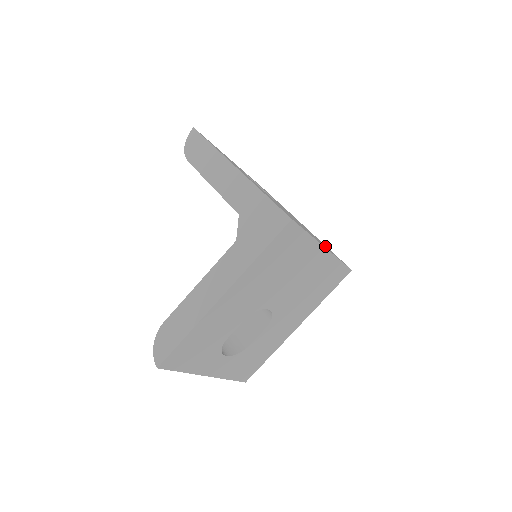
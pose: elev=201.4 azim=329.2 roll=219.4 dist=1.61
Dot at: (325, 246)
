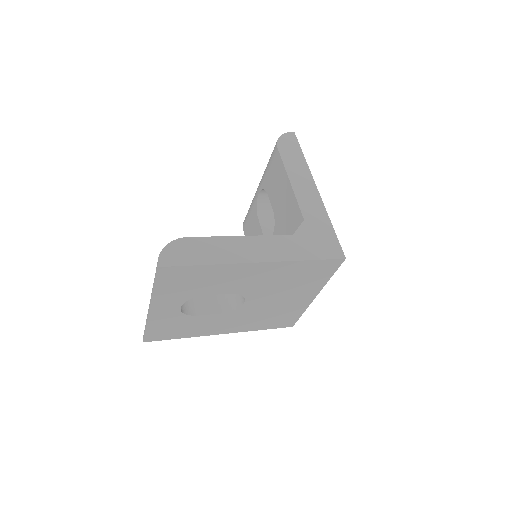
Dot at: occluded
